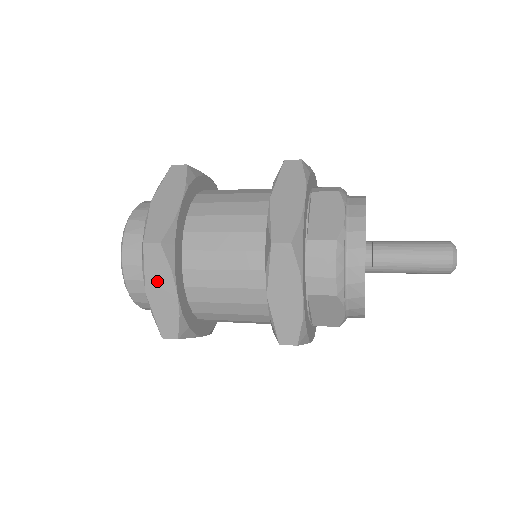
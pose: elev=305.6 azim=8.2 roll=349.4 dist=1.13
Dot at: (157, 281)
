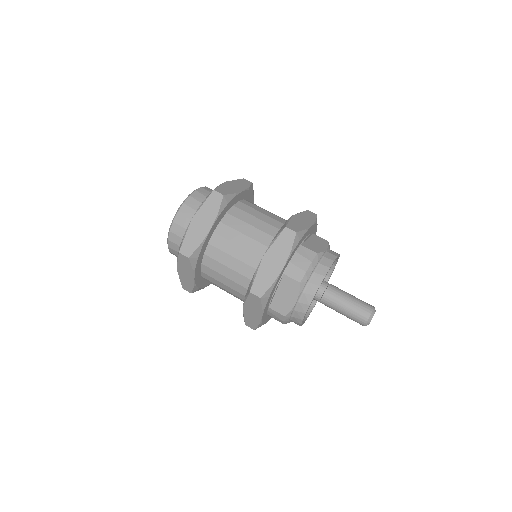
Dot at: (204, 215)
